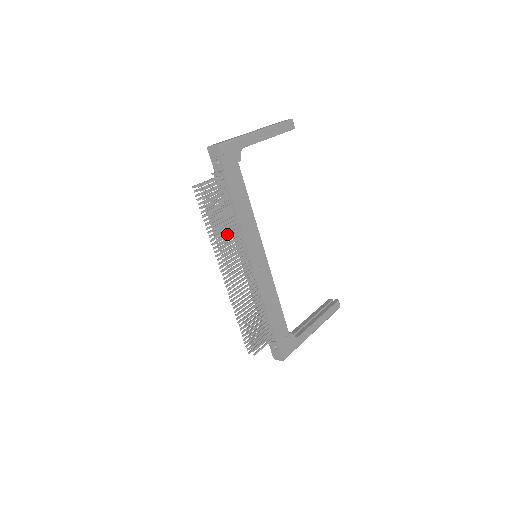
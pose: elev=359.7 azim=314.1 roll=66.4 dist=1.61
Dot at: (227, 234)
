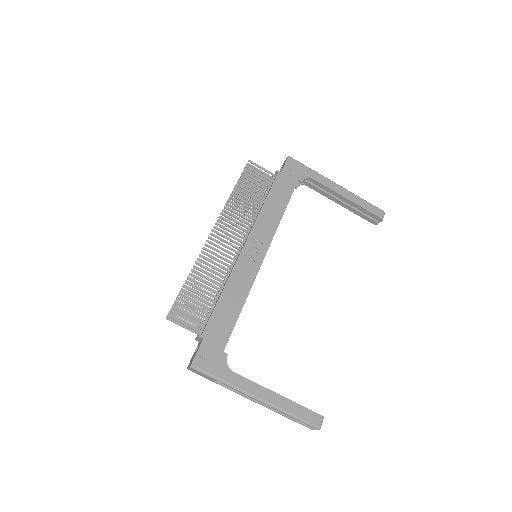
Dot at: (242, 207)
